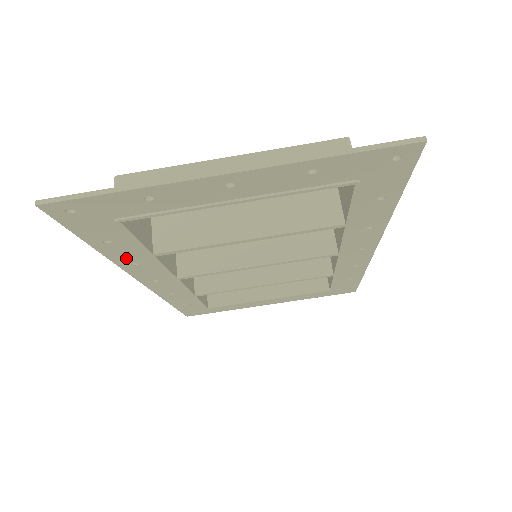
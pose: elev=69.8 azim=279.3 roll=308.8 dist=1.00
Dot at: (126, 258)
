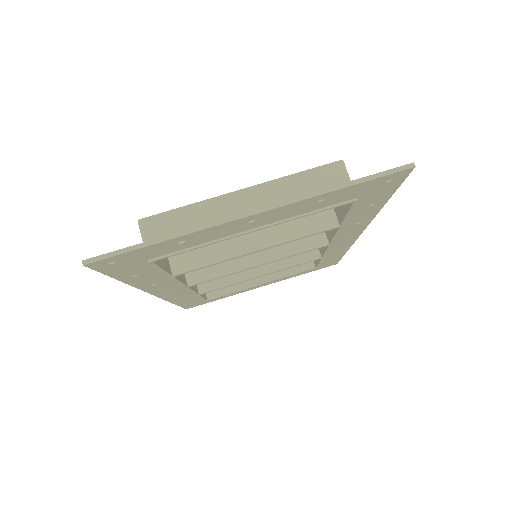
Dot at: (147, 282)
